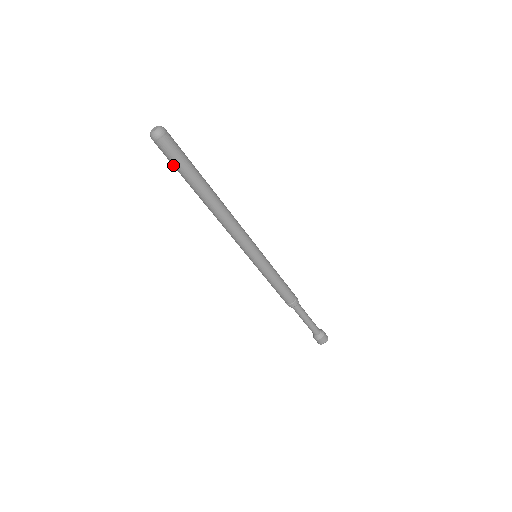
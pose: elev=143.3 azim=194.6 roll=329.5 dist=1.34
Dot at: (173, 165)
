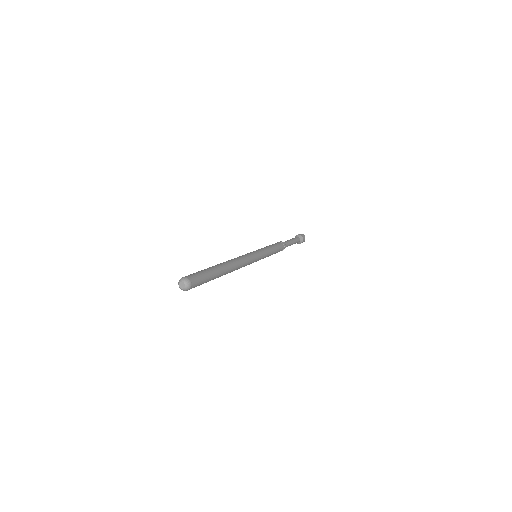
Dot at: occluded
